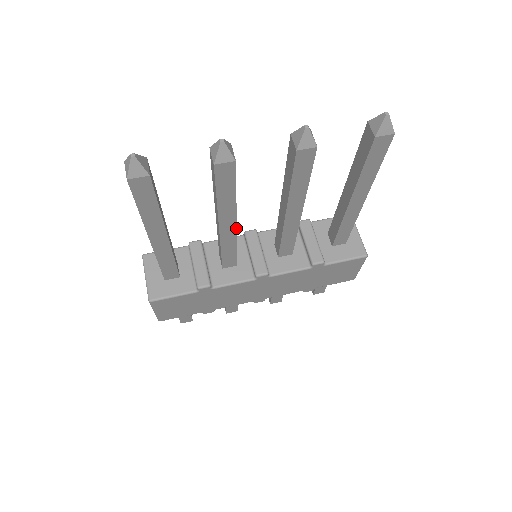
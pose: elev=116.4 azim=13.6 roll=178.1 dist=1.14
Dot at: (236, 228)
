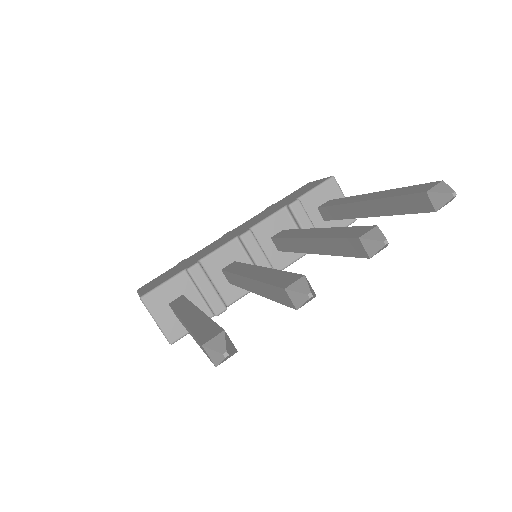
Dot at: occluded
